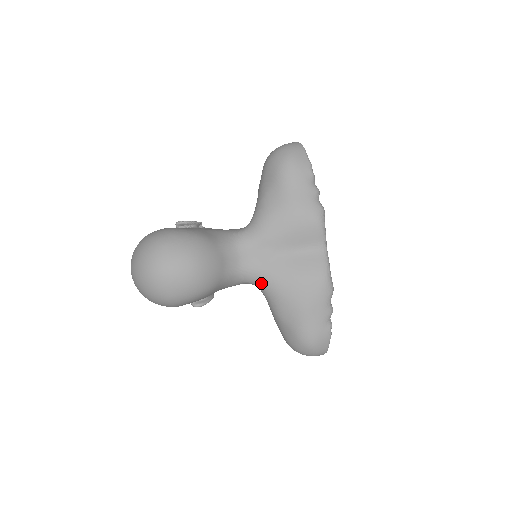
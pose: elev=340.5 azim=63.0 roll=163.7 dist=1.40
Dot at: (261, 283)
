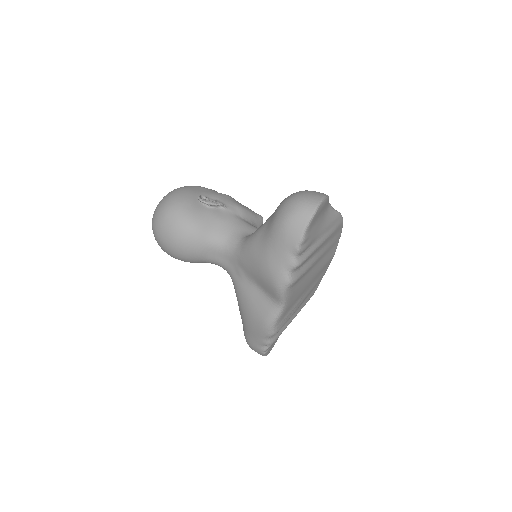
Dot at: (233, 283)
